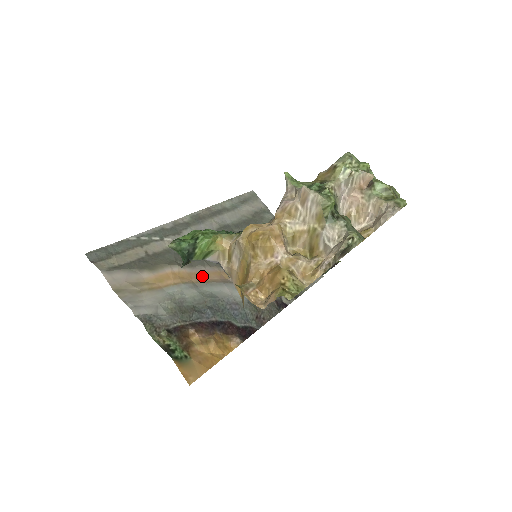
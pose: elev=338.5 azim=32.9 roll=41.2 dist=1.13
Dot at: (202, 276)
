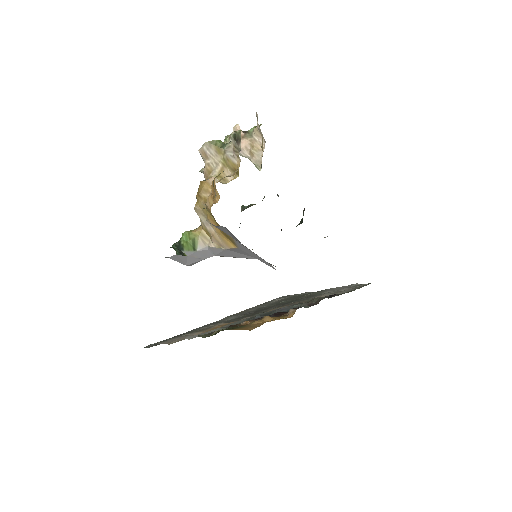
Dot at: occluded
